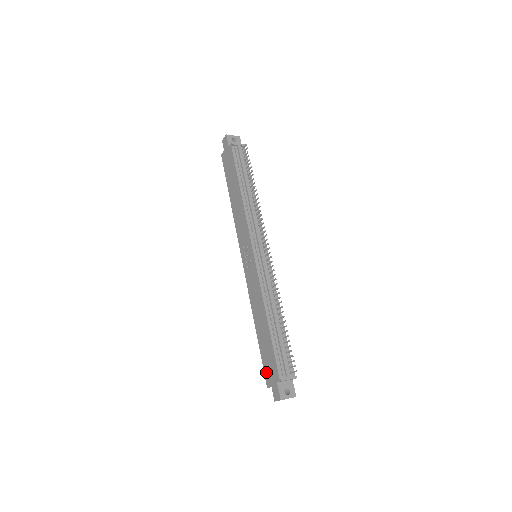
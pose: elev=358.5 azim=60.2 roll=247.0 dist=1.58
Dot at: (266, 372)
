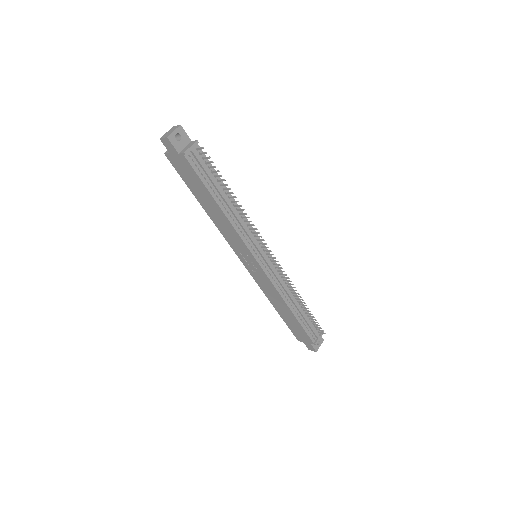
Dot at: (295, 334)
